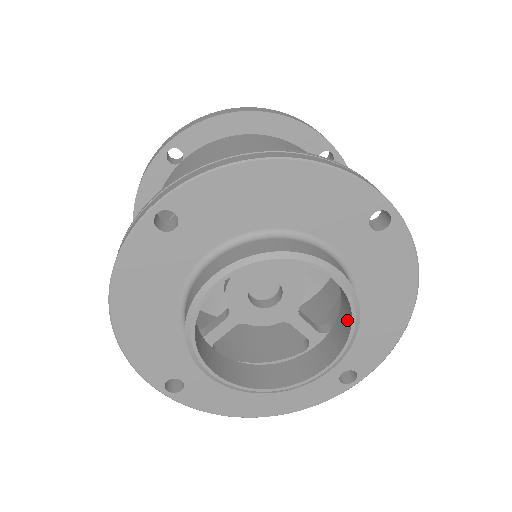
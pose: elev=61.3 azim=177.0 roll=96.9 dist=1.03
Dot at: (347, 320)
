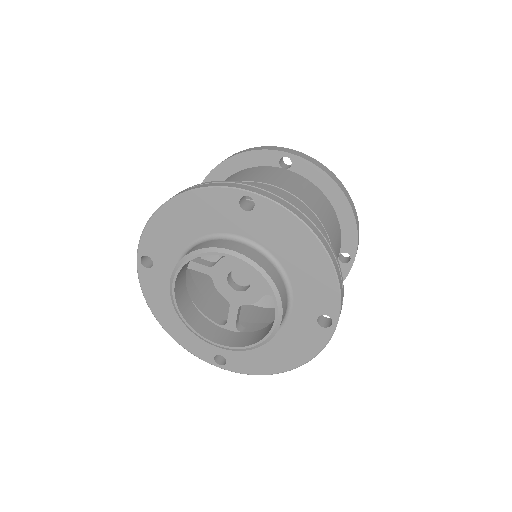
Dot at: (256, 339)
